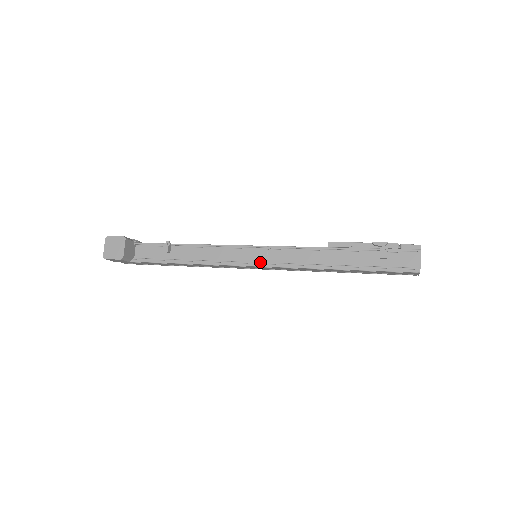
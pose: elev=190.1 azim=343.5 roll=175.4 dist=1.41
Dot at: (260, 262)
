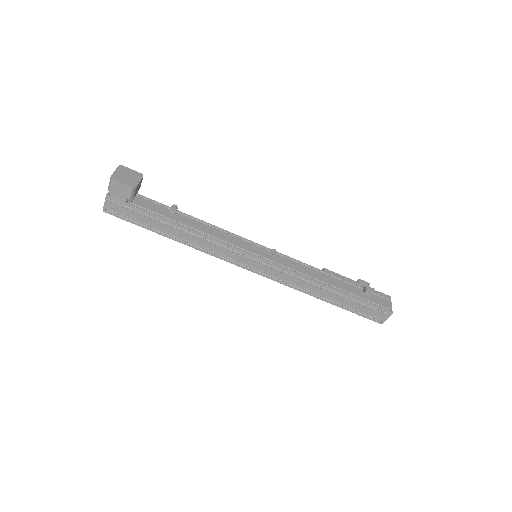
Dot at: (265, 258)
